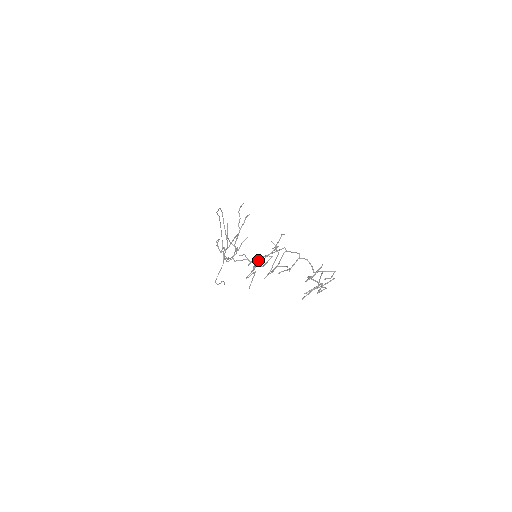
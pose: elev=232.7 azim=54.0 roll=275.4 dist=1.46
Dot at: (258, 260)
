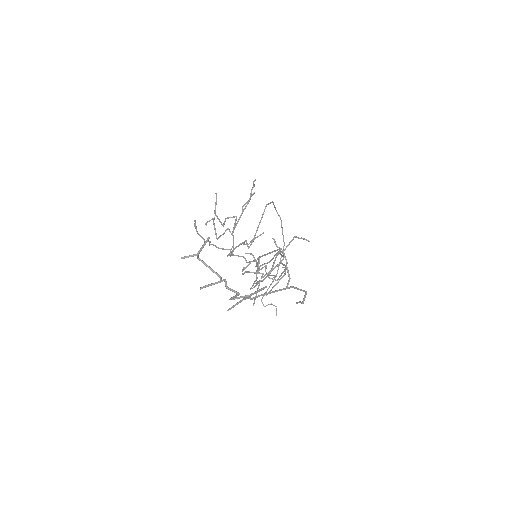
Dot at: (253, 261)
